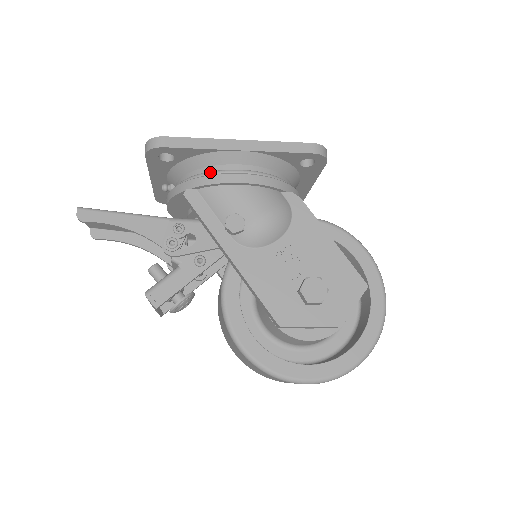
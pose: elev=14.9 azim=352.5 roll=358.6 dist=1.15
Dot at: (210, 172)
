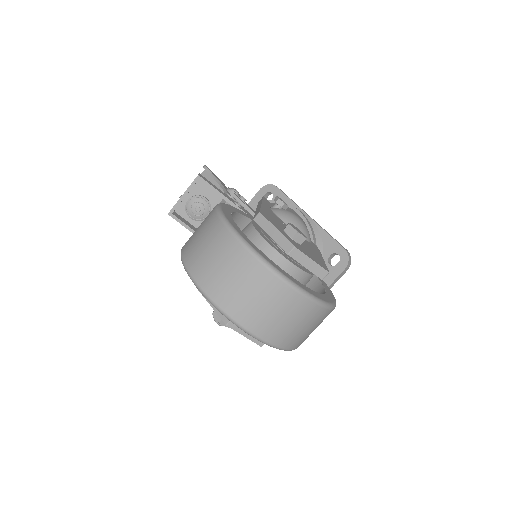
Dot at: occluded
